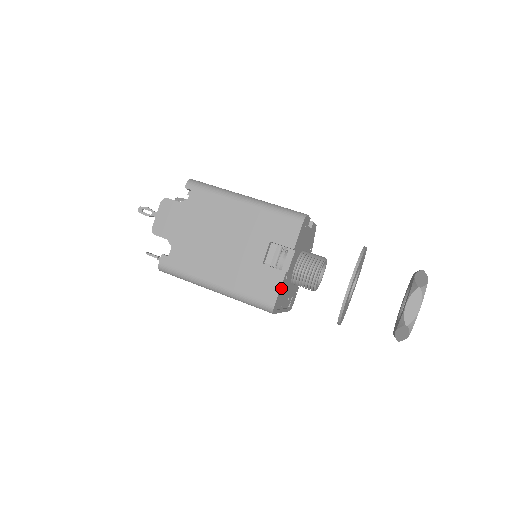
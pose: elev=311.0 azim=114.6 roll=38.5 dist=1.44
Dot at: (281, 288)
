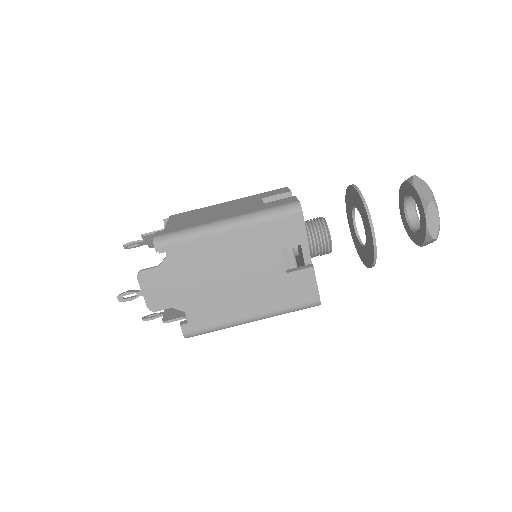
Dot at: (315, 281)
